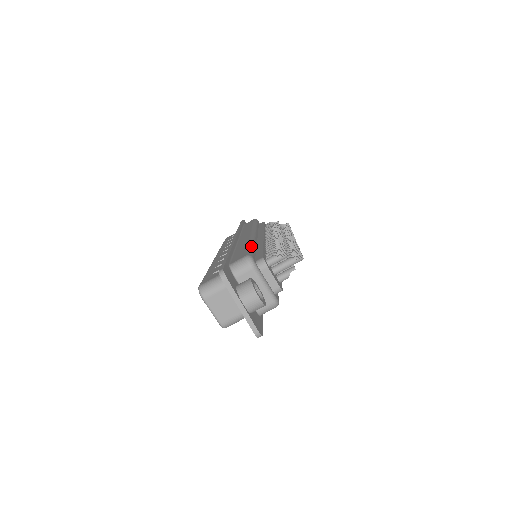
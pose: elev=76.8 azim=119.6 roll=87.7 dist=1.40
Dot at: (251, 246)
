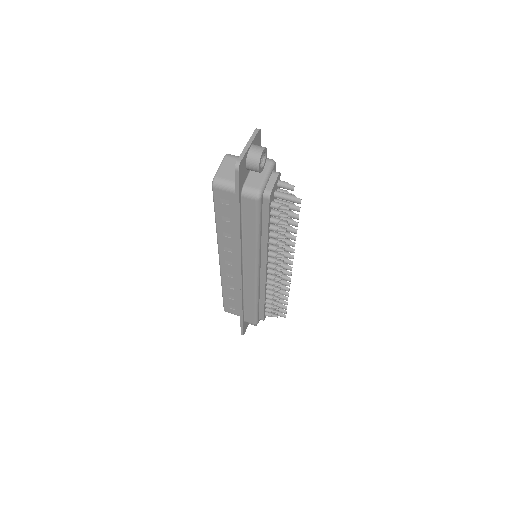
Dot at: occluded
